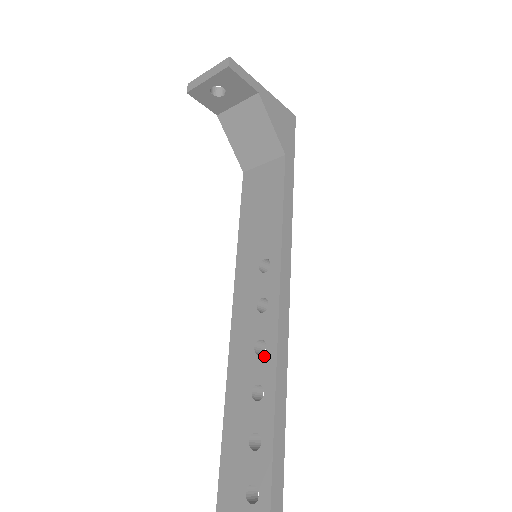
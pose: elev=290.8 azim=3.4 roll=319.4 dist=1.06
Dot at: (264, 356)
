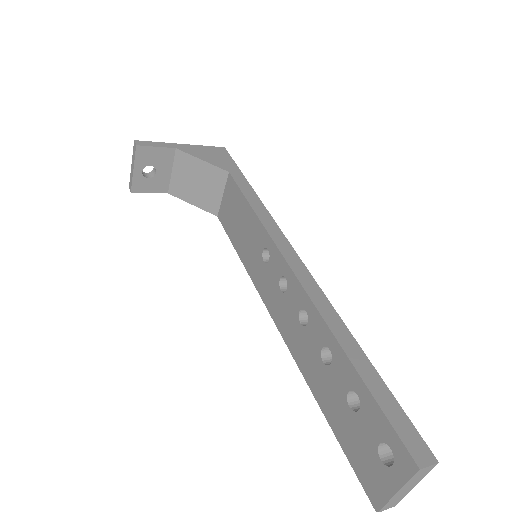
Dot at: (309, 320)
